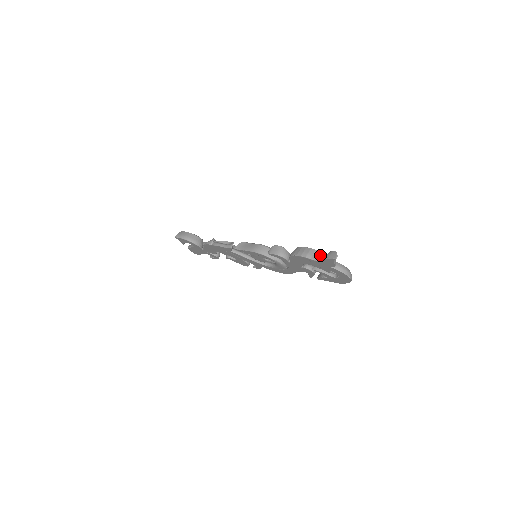
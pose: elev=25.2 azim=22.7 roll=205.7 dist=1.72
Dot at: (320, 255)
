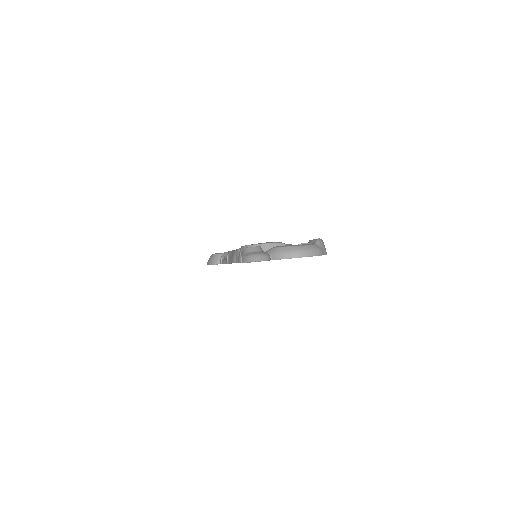
Dot at: occluded
